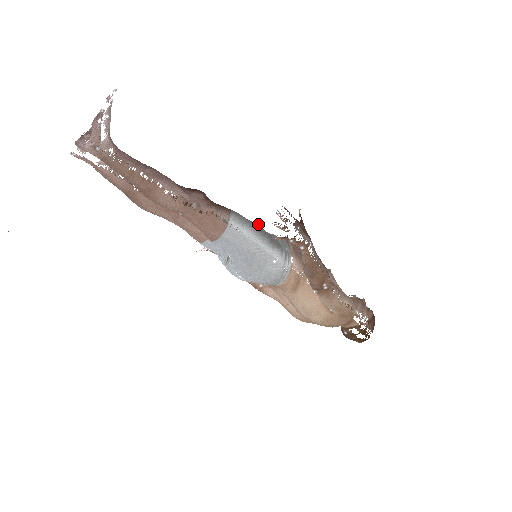
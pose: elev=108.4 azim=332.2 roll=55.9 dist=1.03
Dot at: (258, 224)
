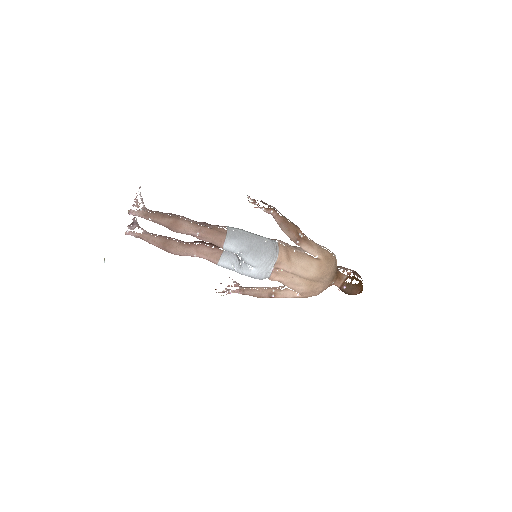
Dot at: occluded
